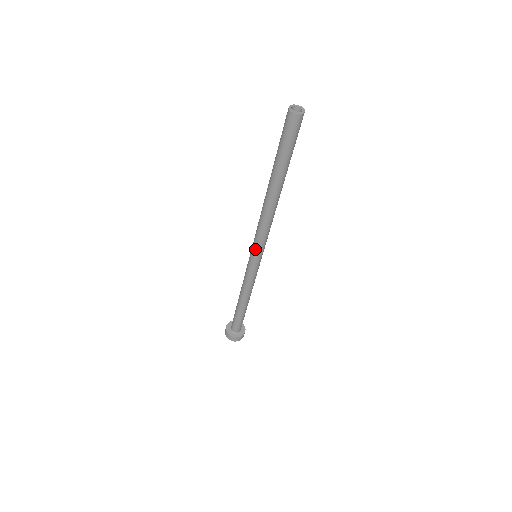
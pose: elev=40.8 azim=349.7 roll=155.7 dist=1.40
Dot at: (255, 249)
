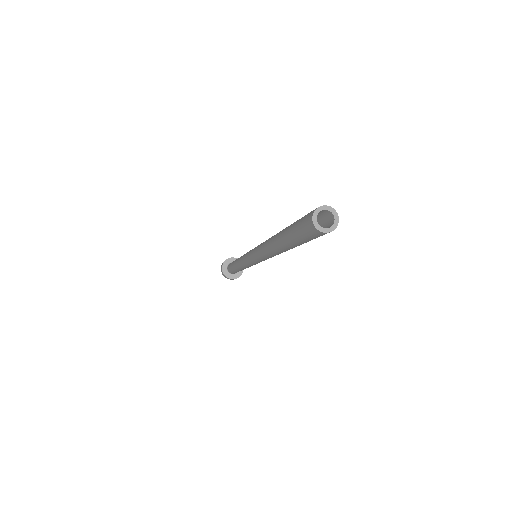
Dot at: (252, 253)
